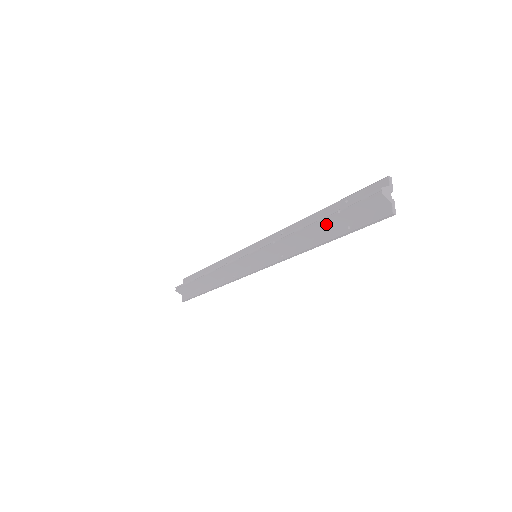
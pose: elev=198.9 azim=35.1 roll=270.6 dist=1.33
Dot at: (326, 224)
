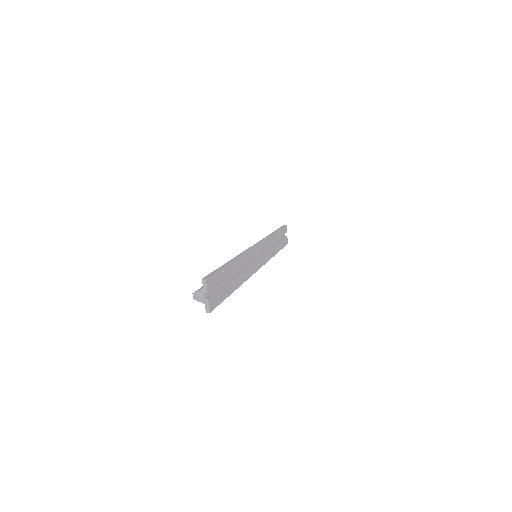
Dot at: occluded
